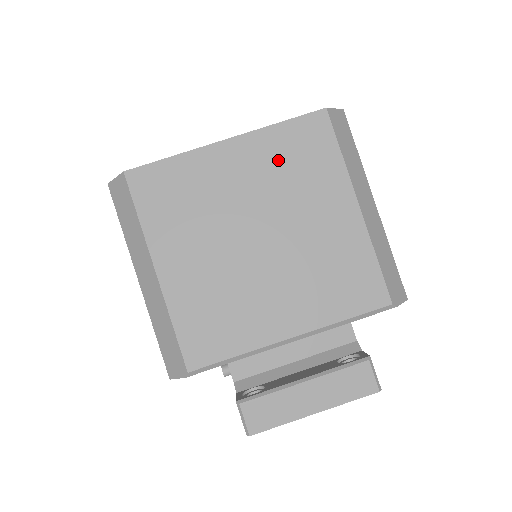
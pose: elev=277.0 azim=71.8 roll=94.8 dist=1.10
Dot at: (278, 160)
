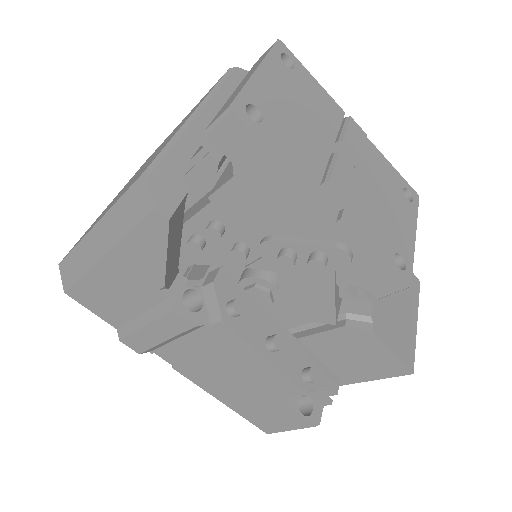
Dot at: occluded
